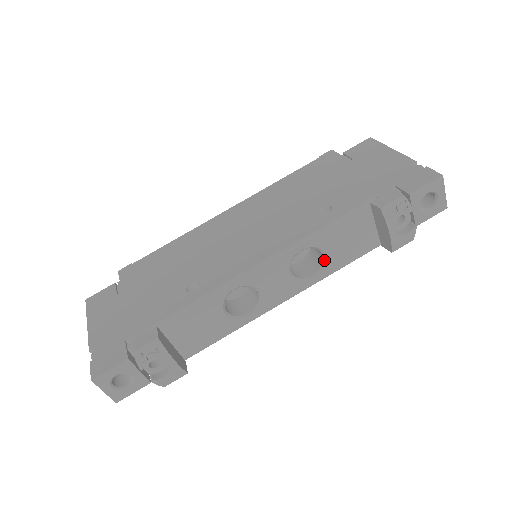
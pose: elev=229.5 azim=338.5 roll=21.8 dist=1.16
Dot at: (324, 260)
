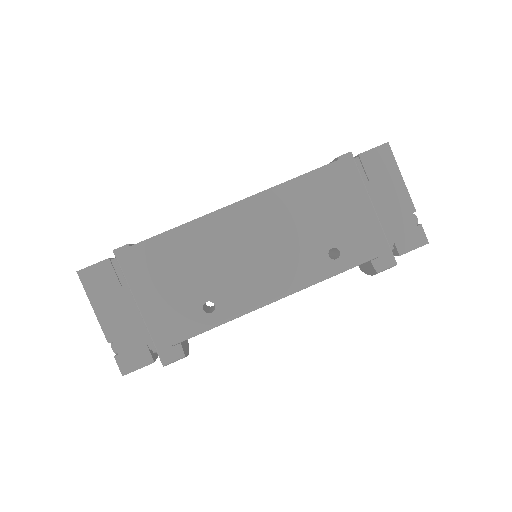
Dot at: occluded
